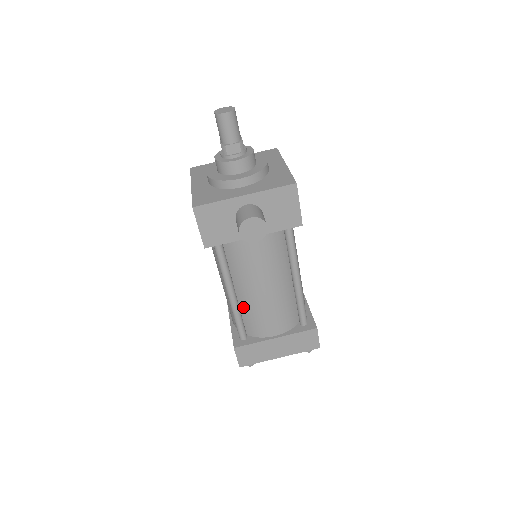
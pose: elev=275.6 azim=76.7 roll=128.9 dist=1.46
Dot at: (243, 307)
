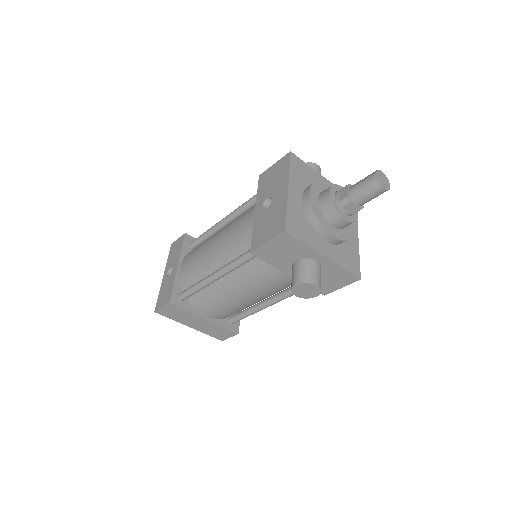
Dot at: (211, 286)
